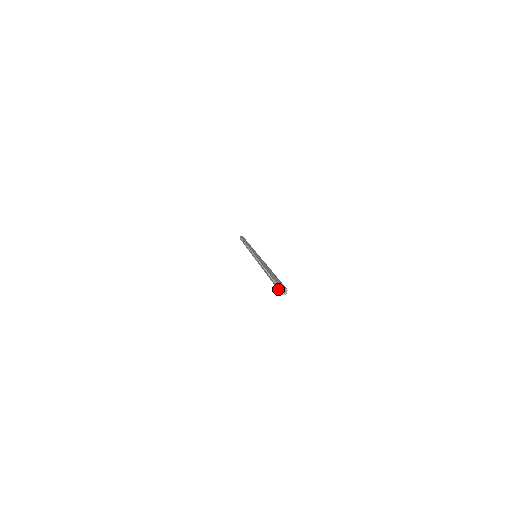
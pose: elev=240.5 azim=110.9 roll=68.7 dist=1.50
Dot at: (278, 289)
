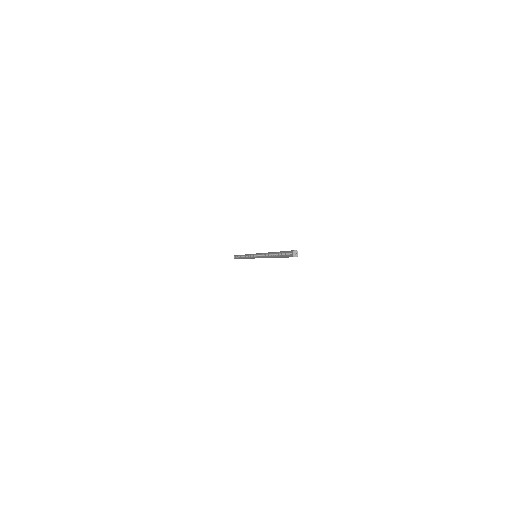
Dot at: (289, 255)
